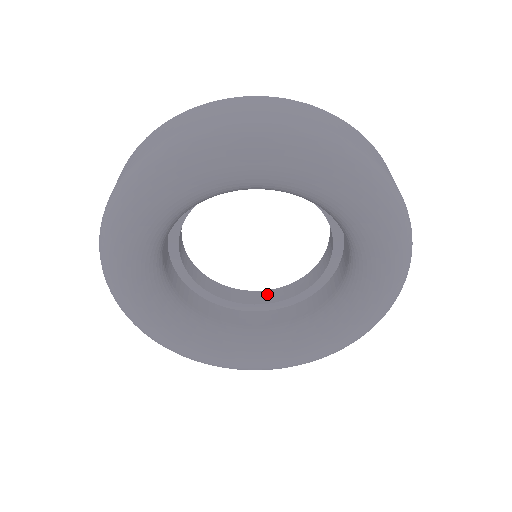
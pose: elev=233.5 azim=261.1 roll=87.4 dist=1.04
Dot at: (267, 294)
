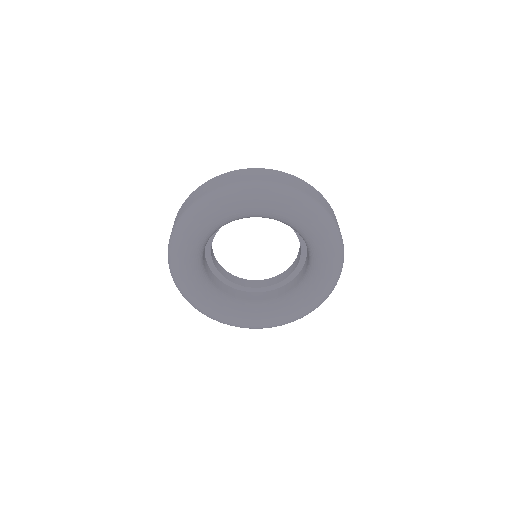
Dot at: (270, 280)
